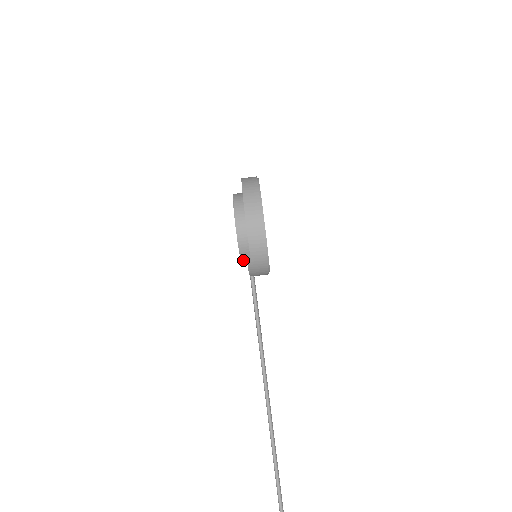
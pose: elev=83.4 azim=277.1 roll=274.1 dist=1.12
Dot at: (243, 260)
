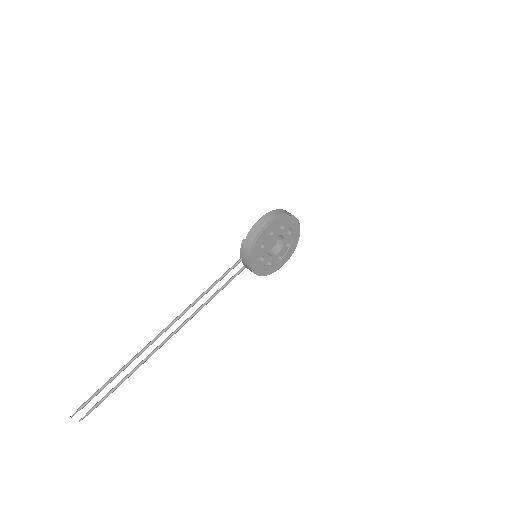
Dot at: occluded
